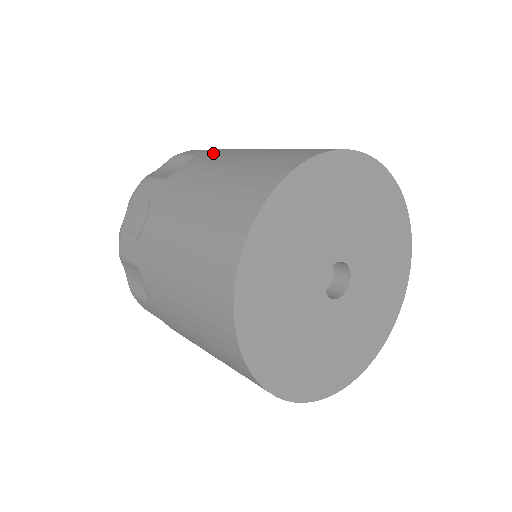
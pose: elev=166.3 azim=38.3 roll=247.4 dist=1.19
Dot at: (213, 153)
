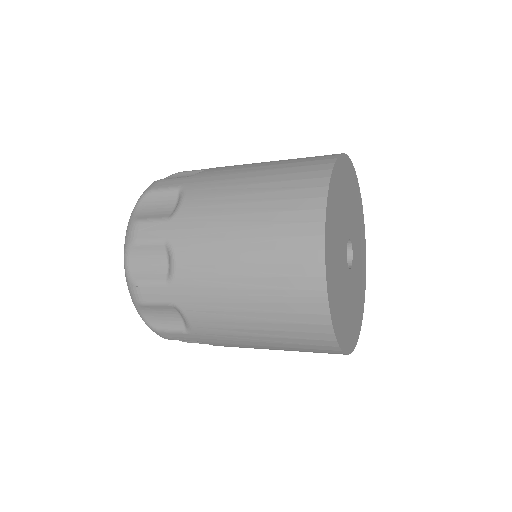
Dot at: occluded
